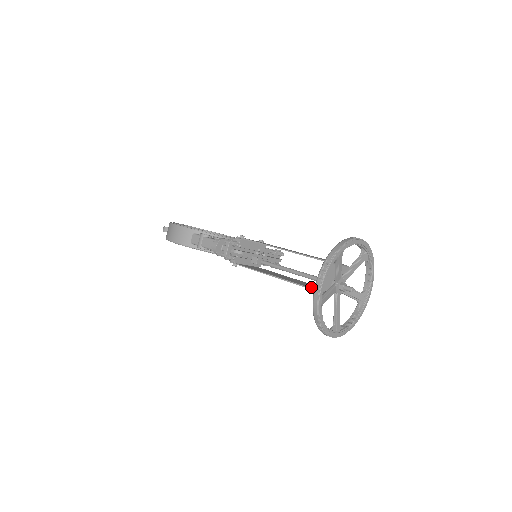
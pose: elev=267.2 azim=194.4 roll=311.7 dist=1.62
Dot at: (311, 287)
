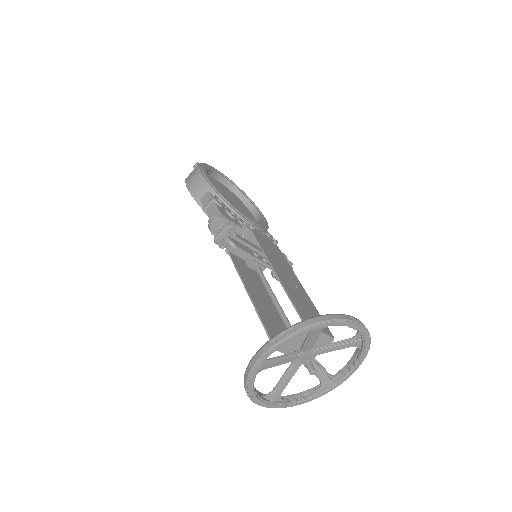
Dot at: occluded
